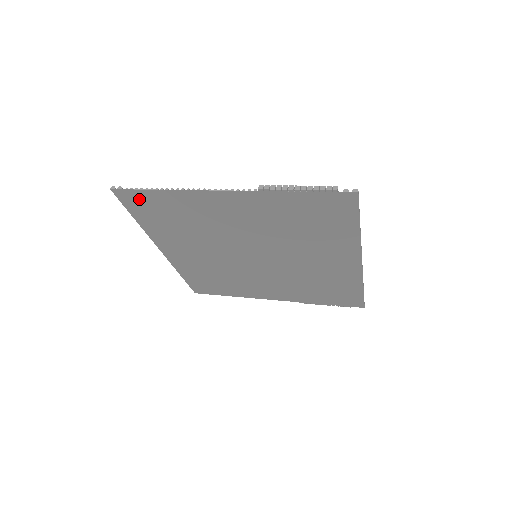
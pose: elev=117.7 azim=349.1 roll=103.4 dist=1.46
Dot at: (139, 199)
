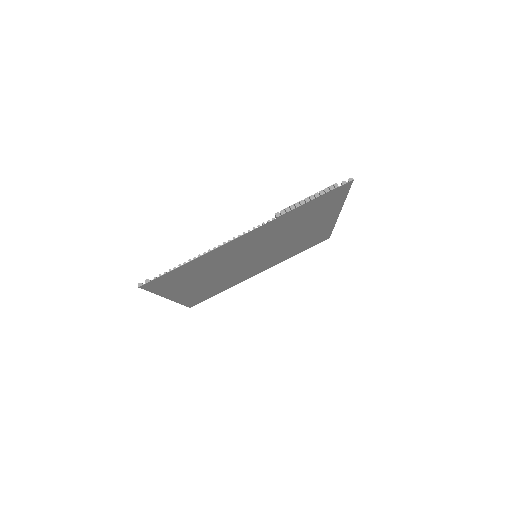
Dot at: (165, 278)
